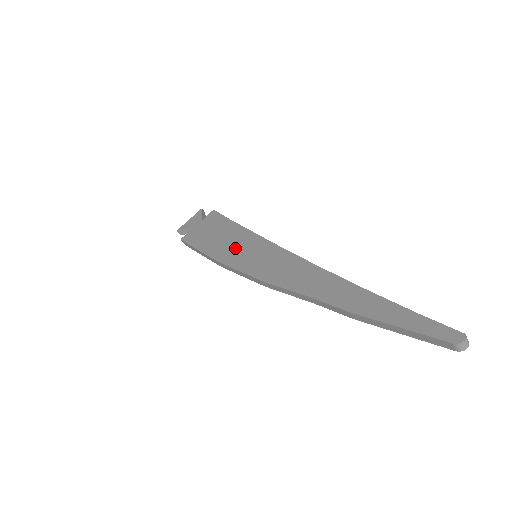
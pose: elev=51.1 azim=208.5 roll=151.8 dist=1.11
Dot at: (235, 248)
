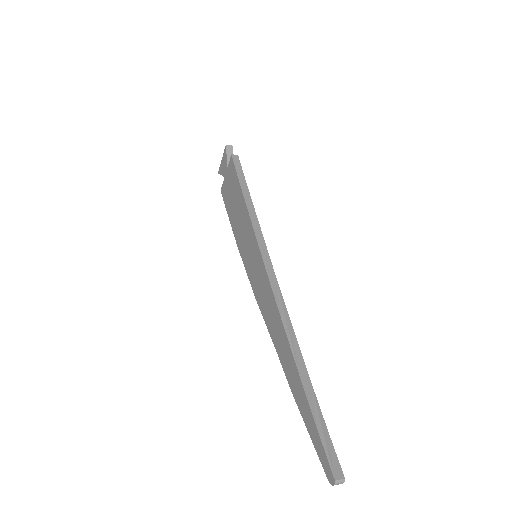
Dot at: (244, 237)
